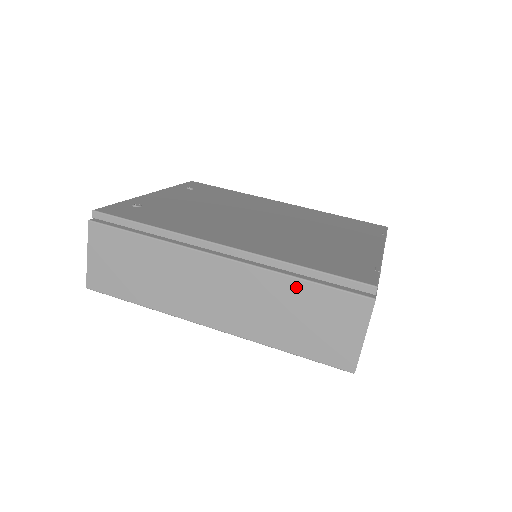
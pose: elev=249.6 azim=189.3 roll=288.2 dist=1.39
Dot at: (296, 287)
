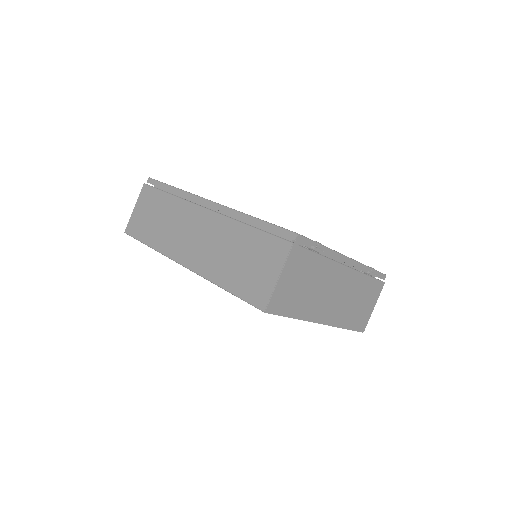
Dot at: (244, 232)
